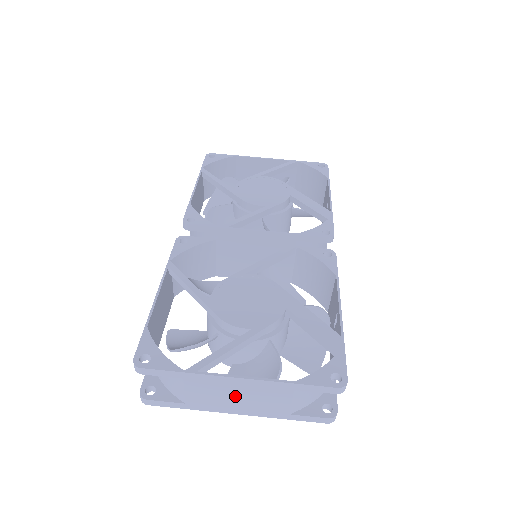
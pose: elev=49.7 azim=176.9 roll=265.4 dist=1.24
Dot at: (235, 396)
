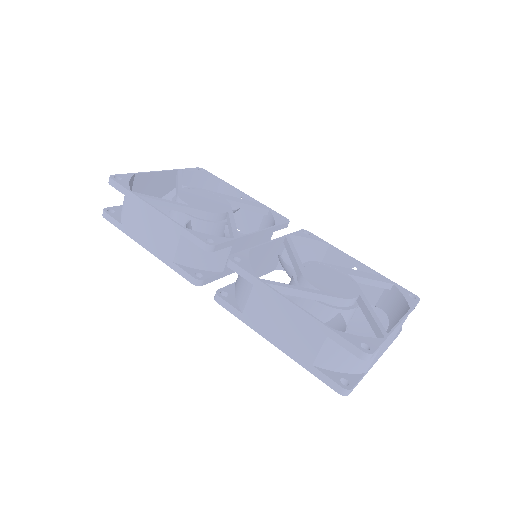
Dot at: occluded
